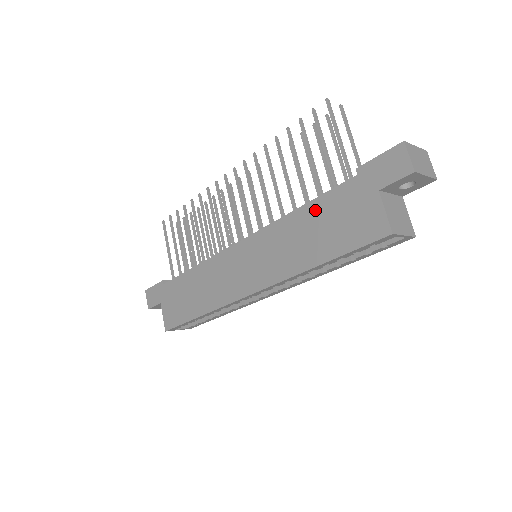
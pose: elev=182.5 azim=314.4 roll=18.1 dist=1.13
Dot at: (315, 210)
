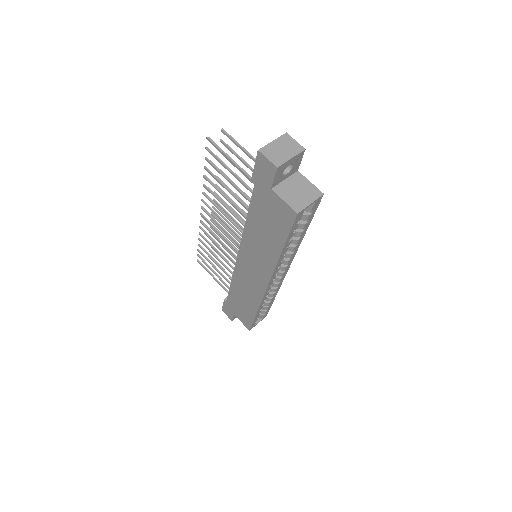
Dot at: (254, 217)
